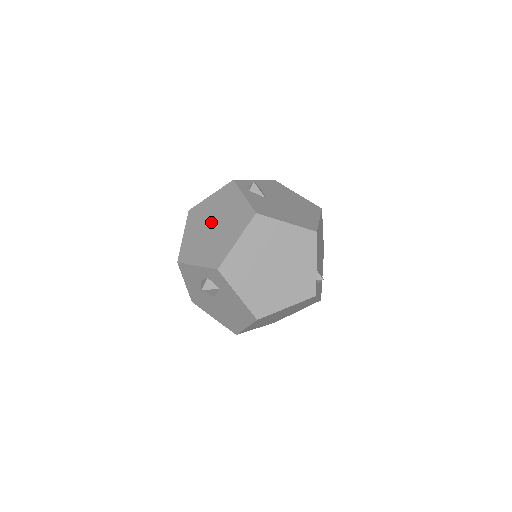
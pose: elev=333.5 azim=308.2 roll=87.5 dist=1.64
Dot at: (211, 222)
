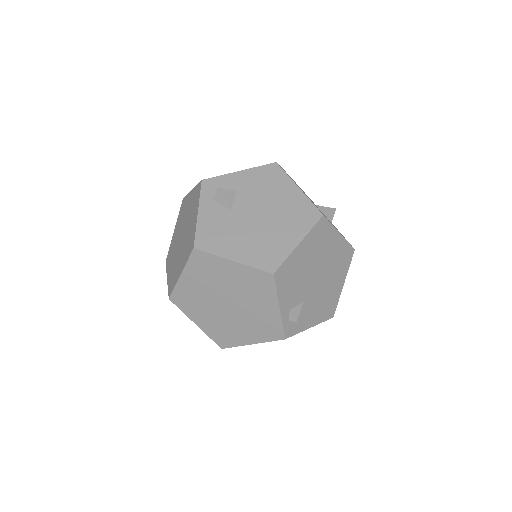
Dot at: (182, 230)
